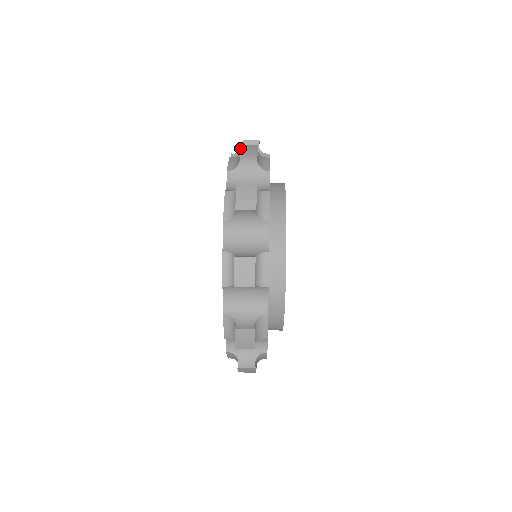
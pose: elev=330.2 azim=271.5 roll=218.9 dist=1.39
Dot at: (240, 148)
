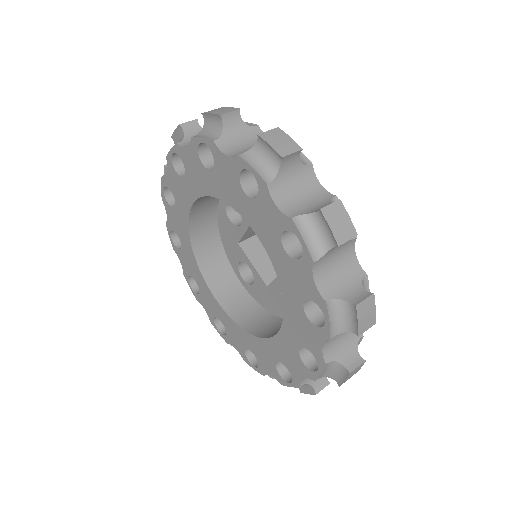
Dot at: (210, 113)
